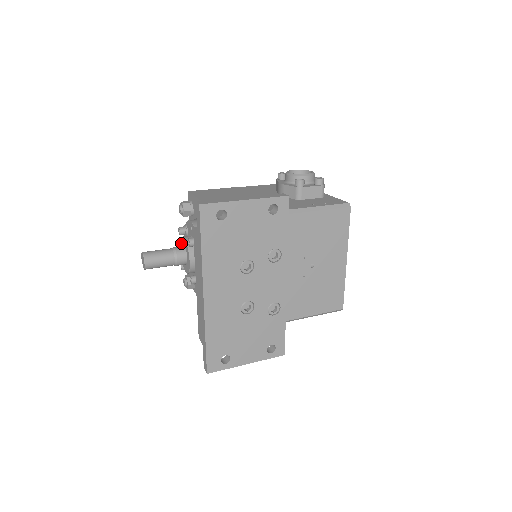
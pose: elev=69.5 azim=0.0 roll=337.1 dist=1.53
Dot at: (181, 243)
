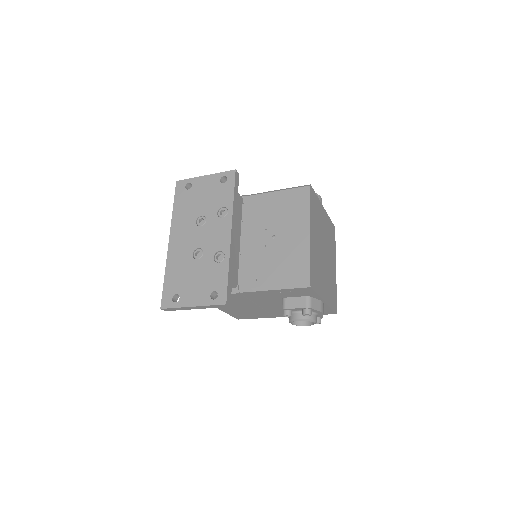
Dot at: occluded
